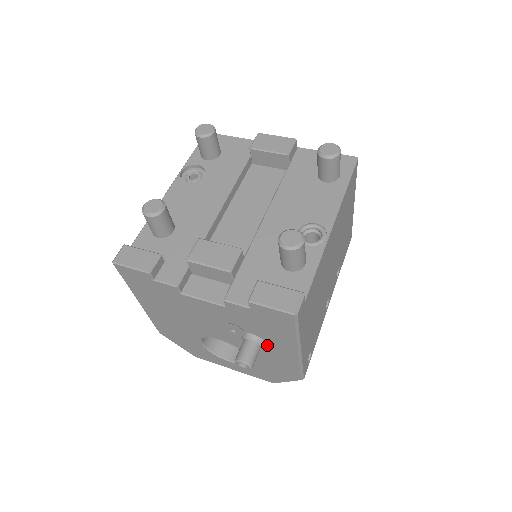
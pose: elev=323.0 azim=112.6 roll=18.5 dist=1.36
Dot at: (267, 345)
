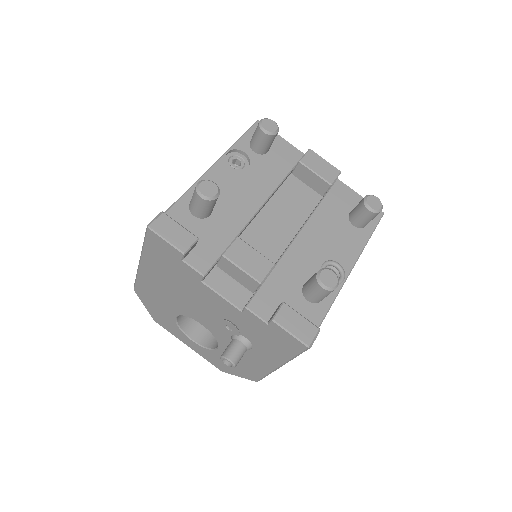
Dot at: (251, 350)
